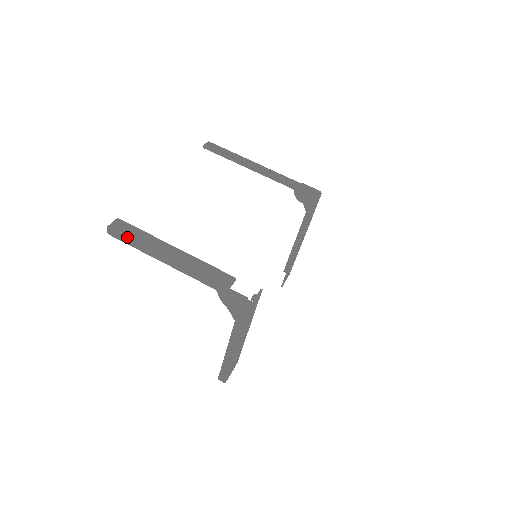
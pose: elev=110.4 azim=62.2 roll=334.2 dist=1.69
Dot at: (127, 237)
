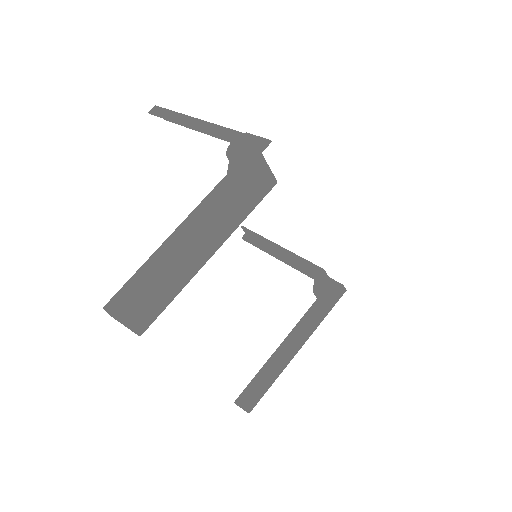
Dot at: (168, 109)
